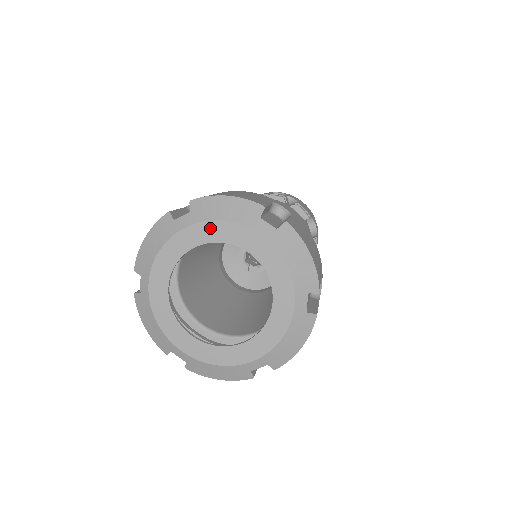
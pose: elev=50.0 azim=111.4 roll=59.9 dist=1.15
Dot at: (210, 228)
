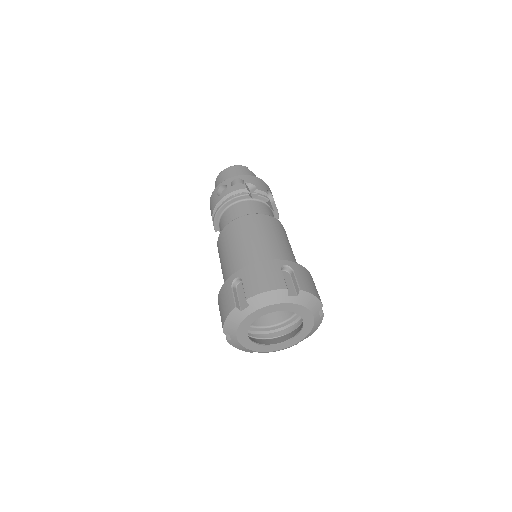
Dot at: (264, 310)
